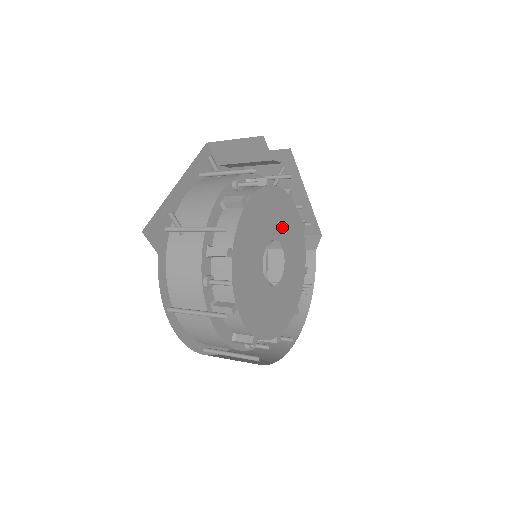
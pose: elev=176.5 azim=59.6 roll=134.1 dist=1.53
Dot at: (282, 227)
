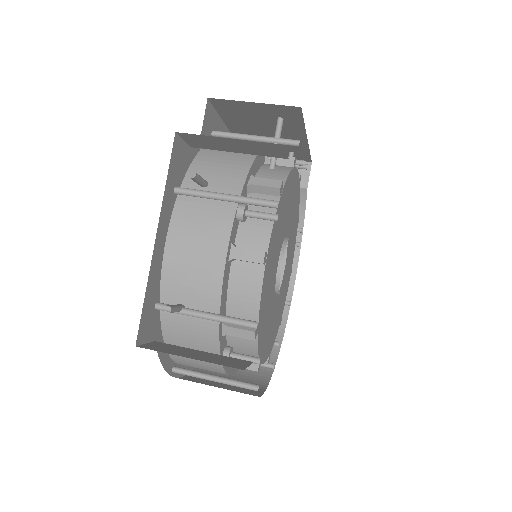
Dot at: (287, 216)
